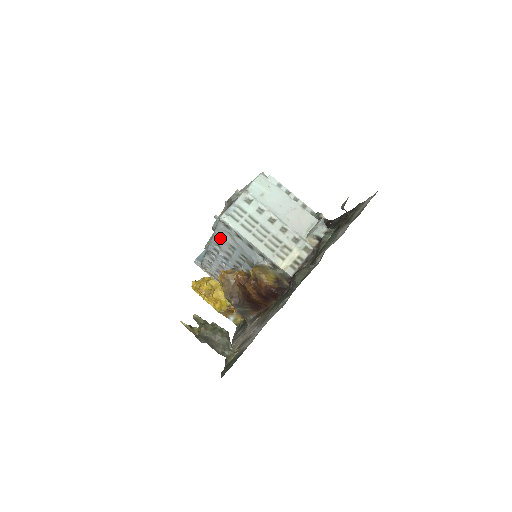
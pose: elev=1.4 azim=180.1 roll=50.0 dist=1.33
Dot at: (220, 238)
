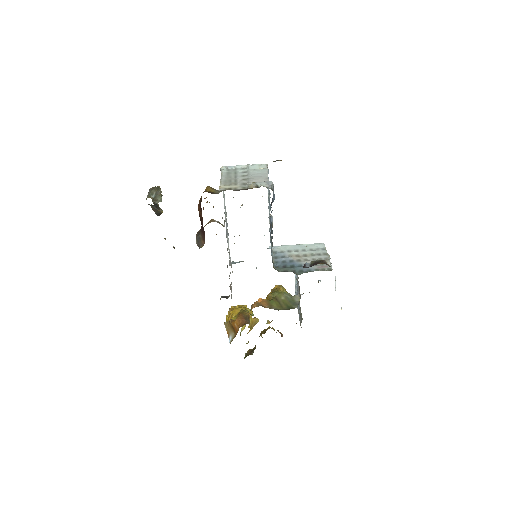
Dot at: occluded
